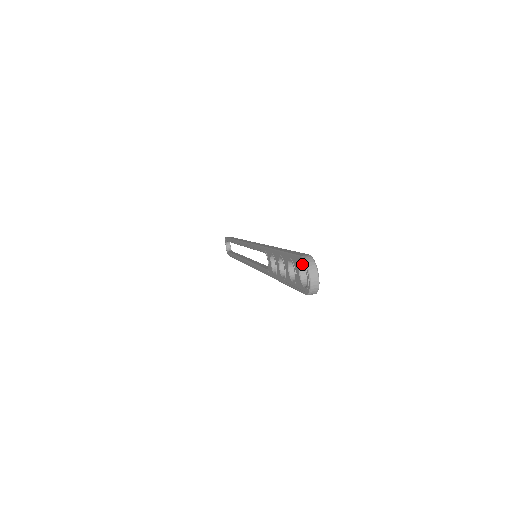
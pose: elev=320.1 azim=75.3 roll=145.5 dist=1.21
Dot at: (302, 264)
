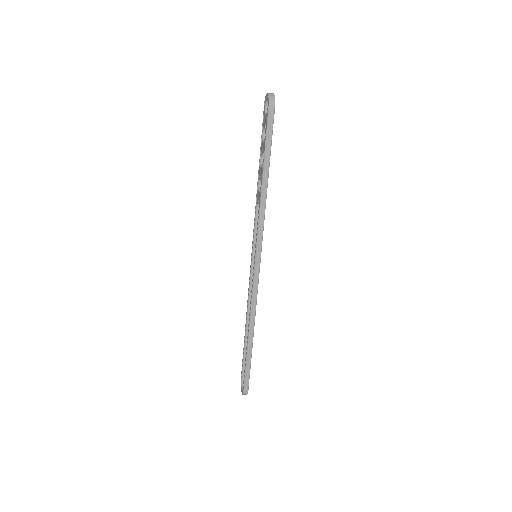
Dot at: (265, 103)
